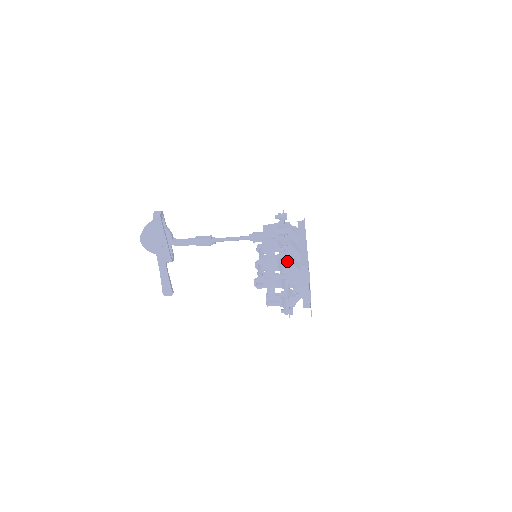
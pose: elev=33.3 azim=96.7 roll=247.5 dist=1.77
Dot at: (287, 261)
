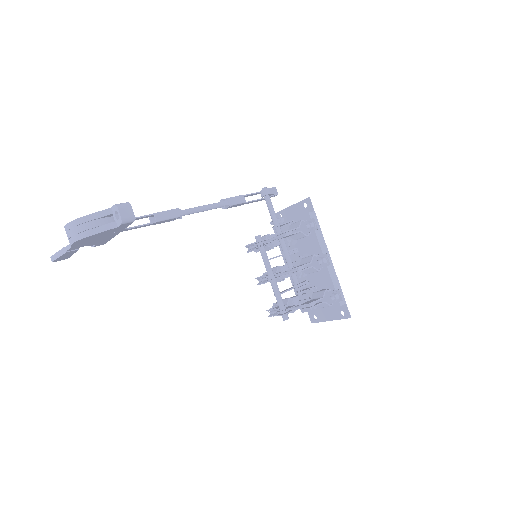
Dot at: (331, 303)
